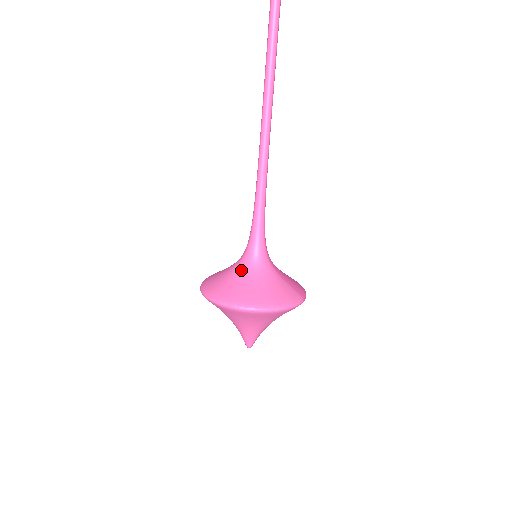
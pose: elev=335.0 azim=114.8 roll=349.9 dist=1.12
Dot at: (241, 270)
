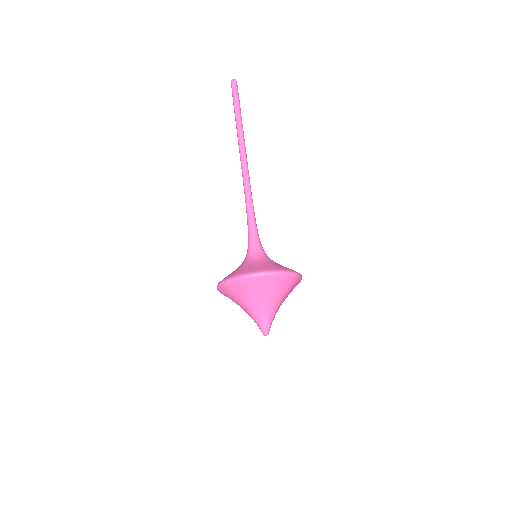
Dot at: (246, 262)
